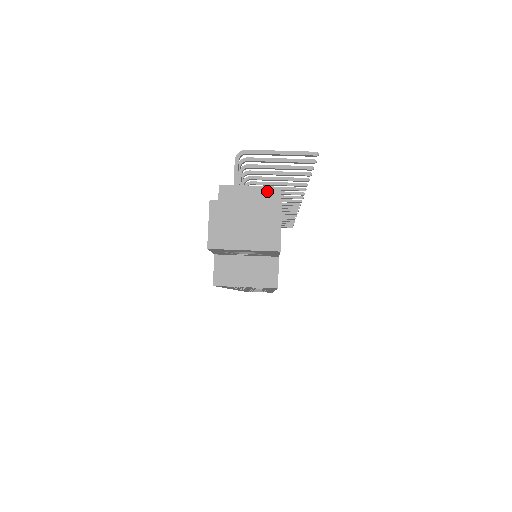
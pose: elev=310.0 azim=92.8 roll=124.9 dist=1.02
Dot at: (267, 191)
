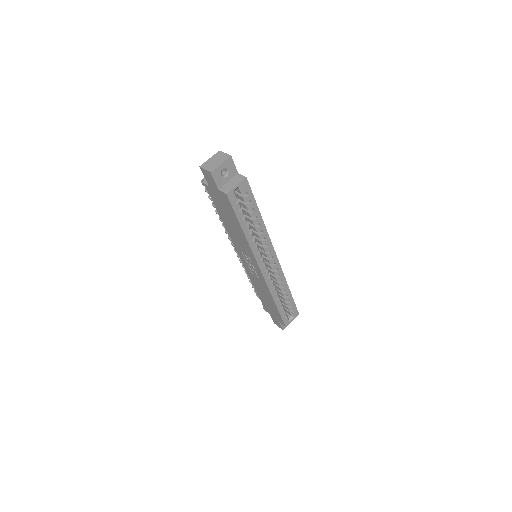
Dot at: occluded
